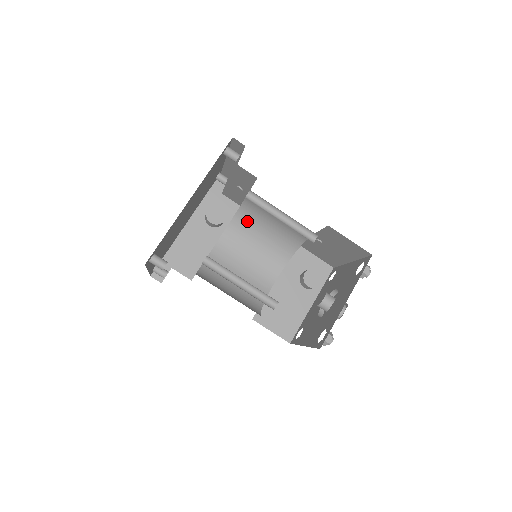
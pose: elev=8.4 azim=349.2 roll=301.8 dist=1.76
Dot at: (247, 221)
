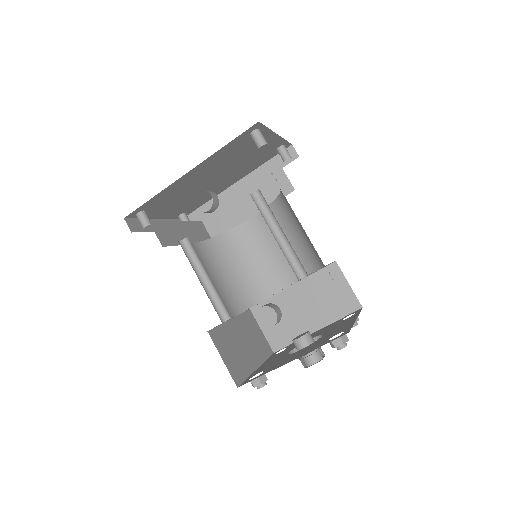
Dot at: (284, 211)
